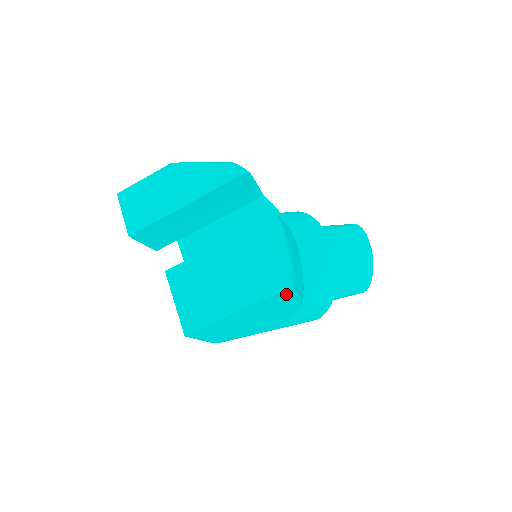
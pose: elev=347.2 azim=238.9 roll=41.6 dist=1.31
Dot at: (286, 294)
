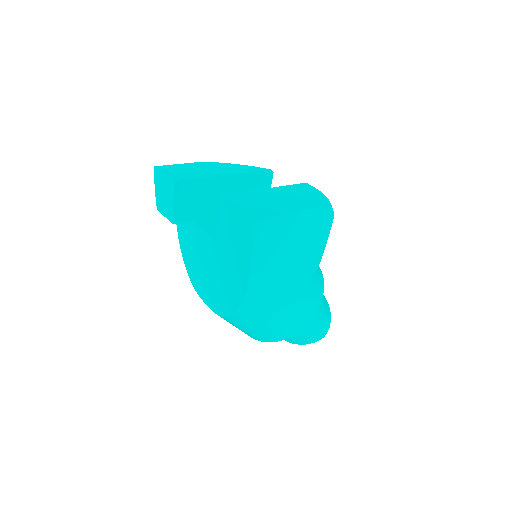
Dot at: (327, 220)
